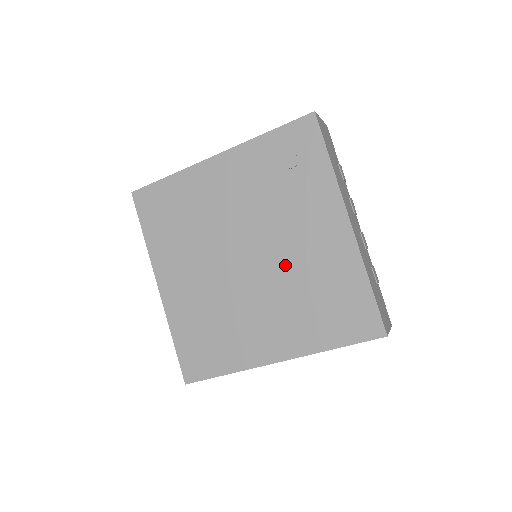
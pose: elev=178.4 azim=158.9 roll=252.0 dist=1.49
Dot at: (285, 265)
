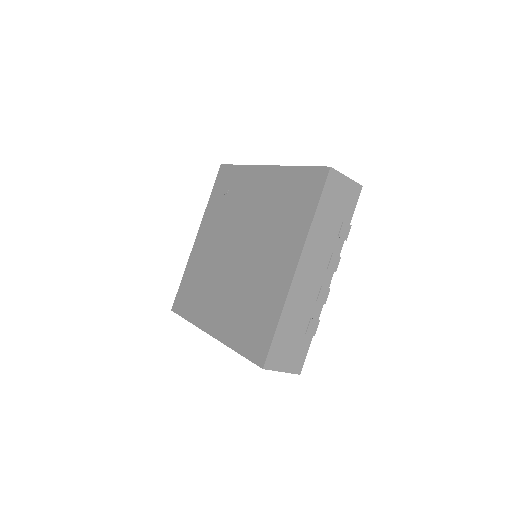
Dot at: (257, 223)
